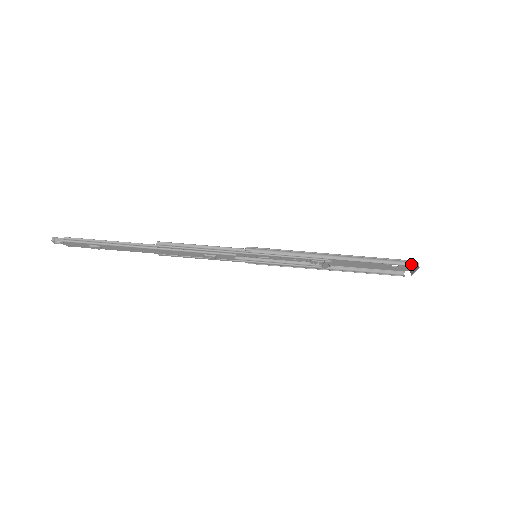
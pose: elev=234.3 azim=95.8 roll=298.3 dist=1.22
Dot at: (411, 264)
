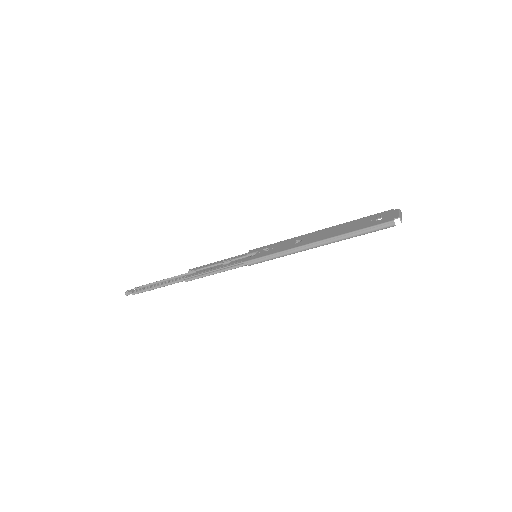
Dot at: occluded
